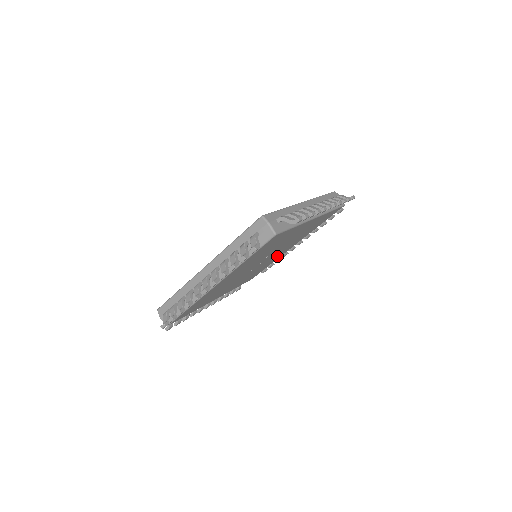
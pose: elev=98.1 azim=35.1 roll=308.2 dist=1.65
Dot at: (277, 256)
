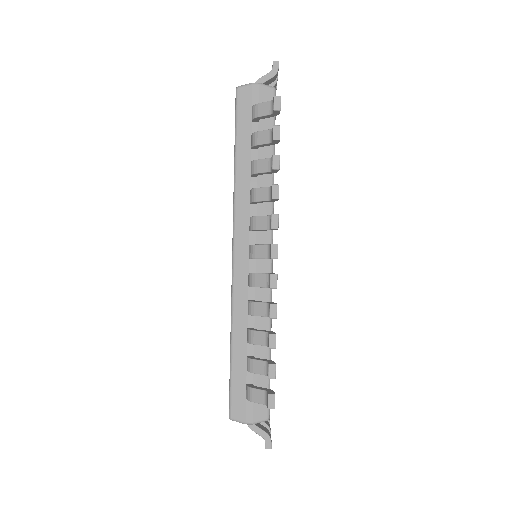
Dot at: occluded
